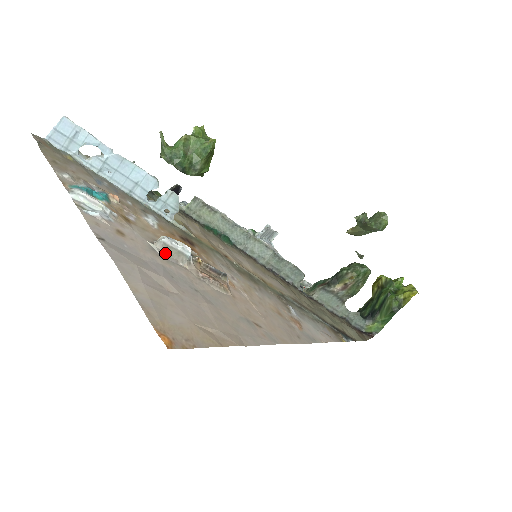
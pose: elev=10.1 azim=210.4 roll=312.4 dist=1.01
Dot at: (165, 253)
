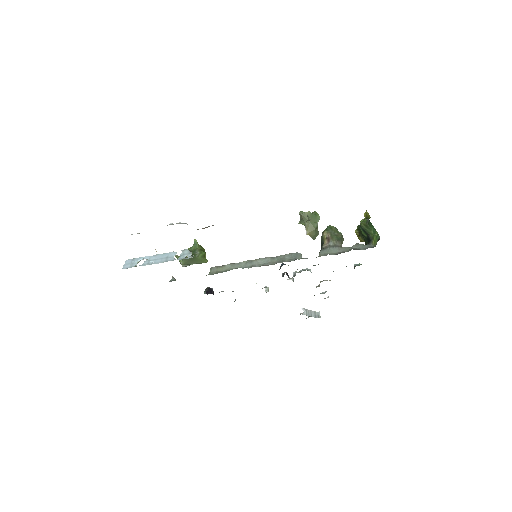
Dot at: occluded
